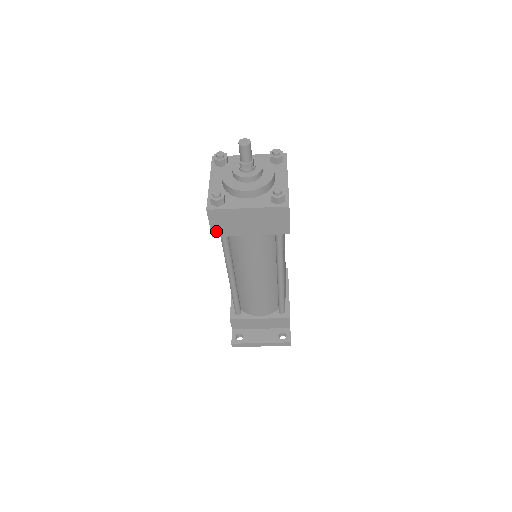
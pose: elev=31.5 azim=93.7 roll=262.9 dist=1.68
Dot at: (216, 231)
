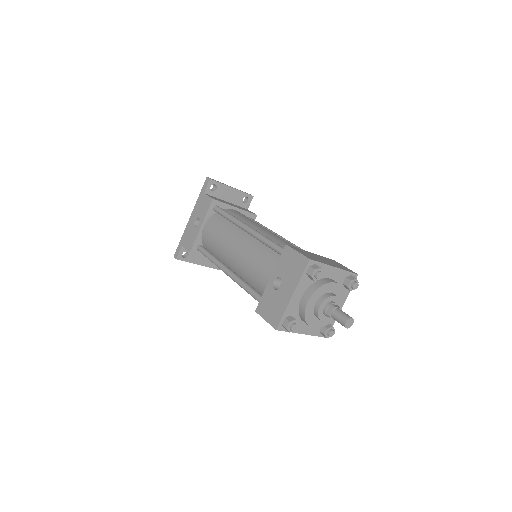
Dot at: occluded
